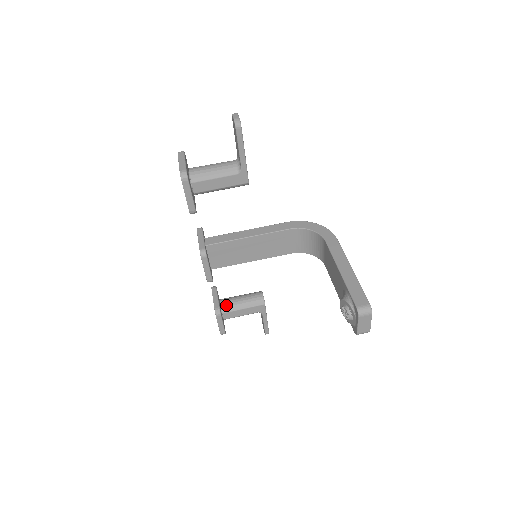
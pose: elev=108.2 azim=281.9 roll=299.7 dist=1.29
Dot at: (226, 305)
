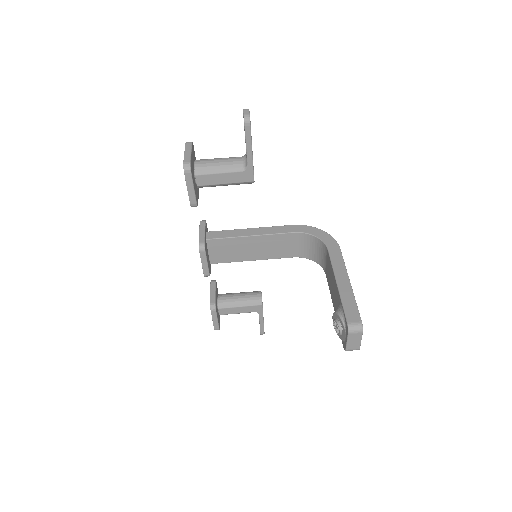
Dot at: (223, 301)
